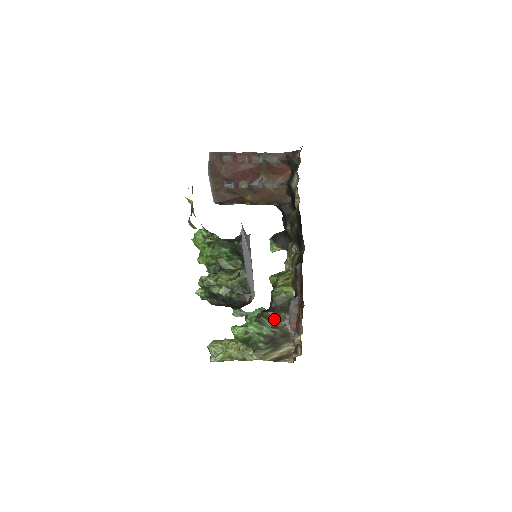
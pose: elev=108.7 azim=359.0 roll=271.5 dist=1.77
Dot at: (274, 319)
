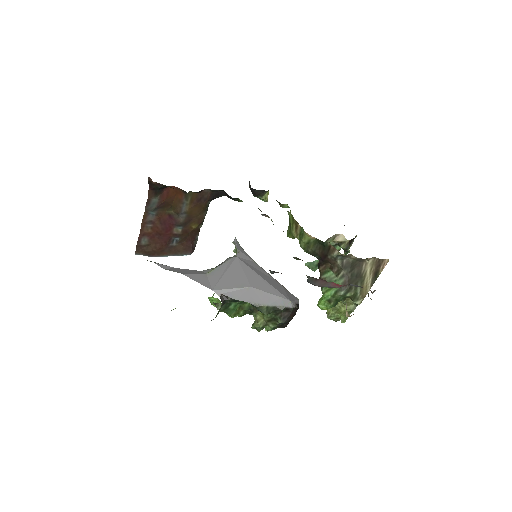
Dot at: (331, 265)
